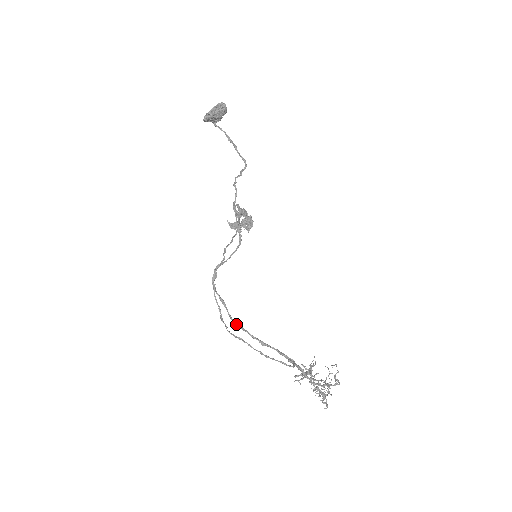
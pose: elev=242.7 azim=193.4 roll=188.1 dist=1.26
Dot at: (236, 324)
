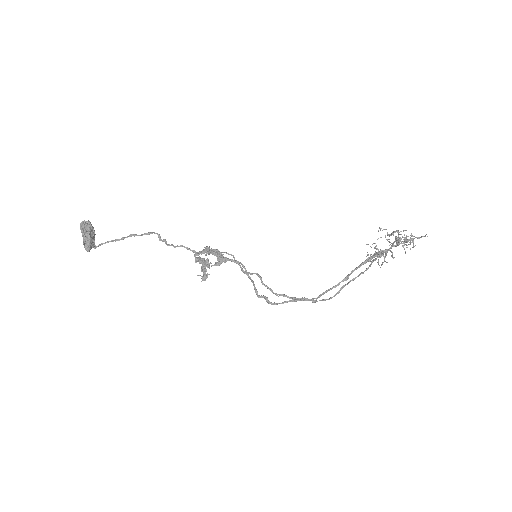
Dot at: (319, 297)
